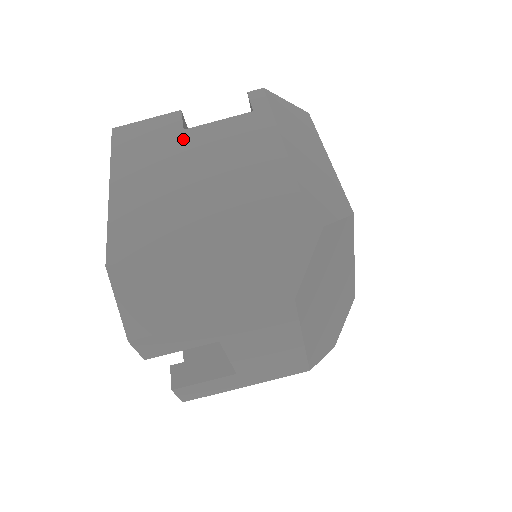
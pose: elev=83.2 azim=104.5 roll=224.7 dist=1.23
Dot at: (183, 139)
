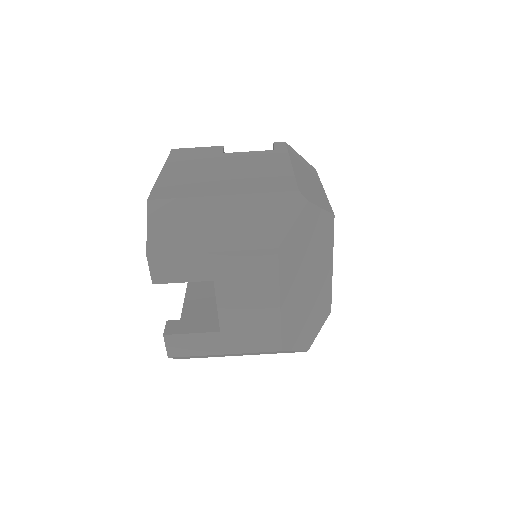
Dot at: (221, 156)
